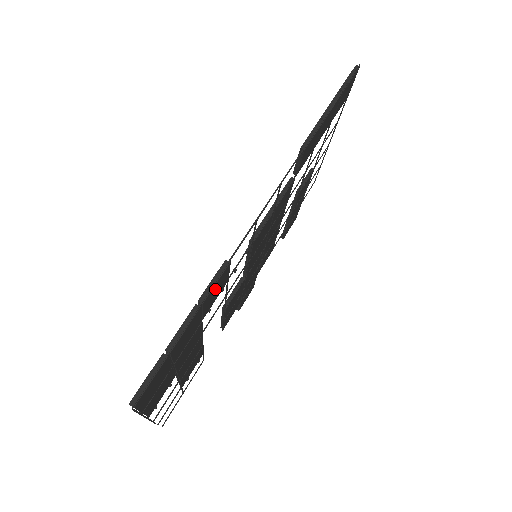
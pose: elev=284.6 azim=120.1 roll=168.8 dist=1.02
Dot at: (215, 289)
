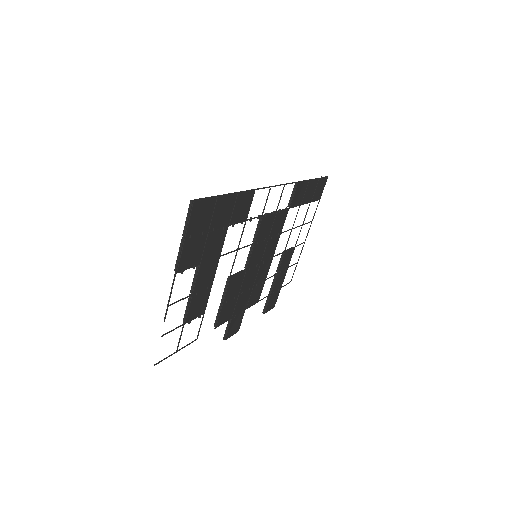
Dot at: (243, 201)
